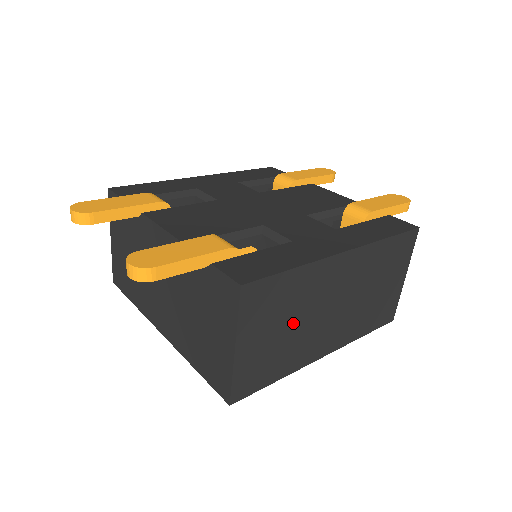
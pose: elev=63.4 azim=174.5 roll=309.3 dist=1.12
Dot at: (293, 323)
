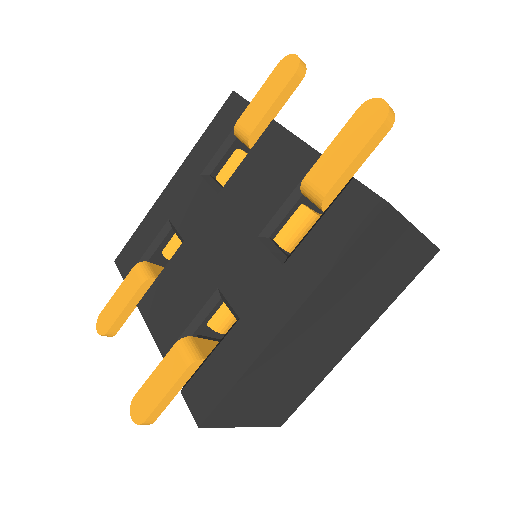
Dot at: (285, 379)
